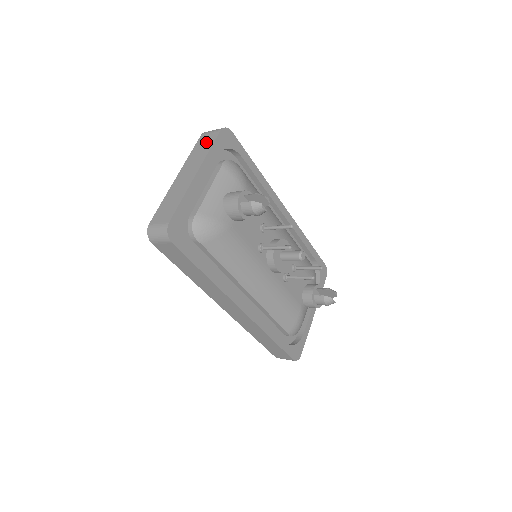
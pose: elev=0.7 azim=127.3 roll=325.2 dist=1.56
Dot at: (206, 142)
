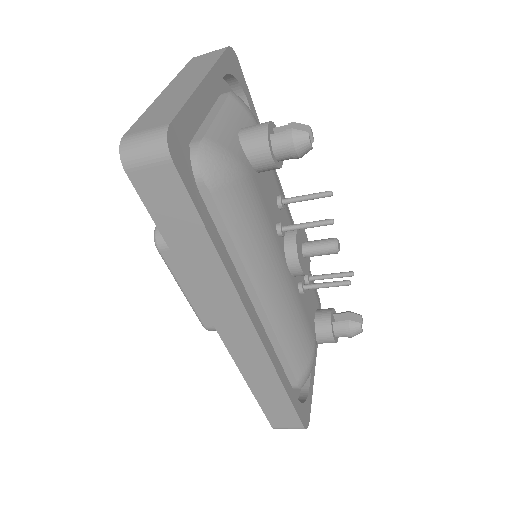
Dot at: (206, 58)
